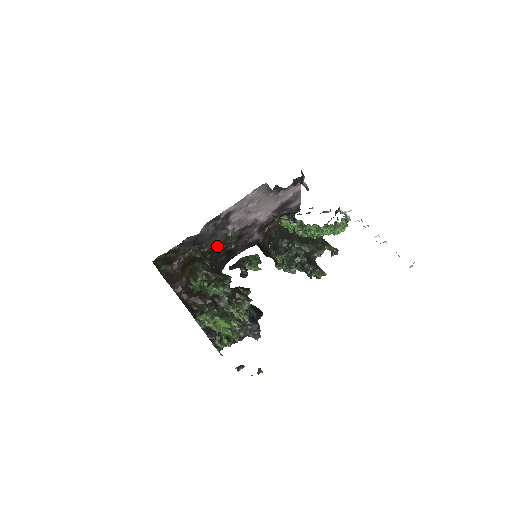
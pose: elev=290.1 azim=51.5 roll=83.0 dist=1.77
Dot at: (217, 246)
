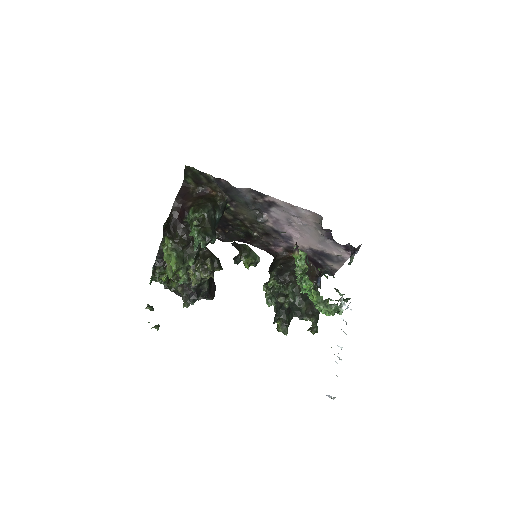
Dot at: (243, 217)
